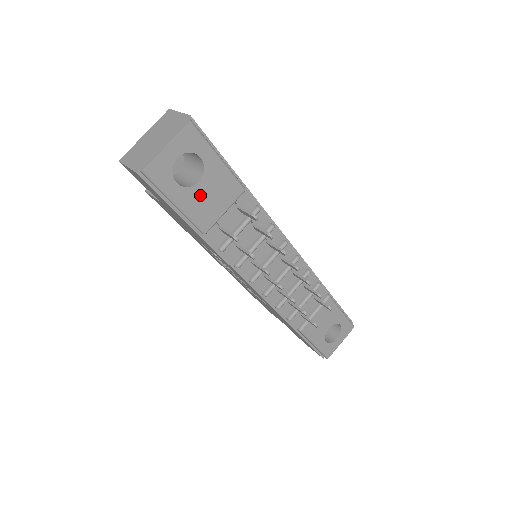
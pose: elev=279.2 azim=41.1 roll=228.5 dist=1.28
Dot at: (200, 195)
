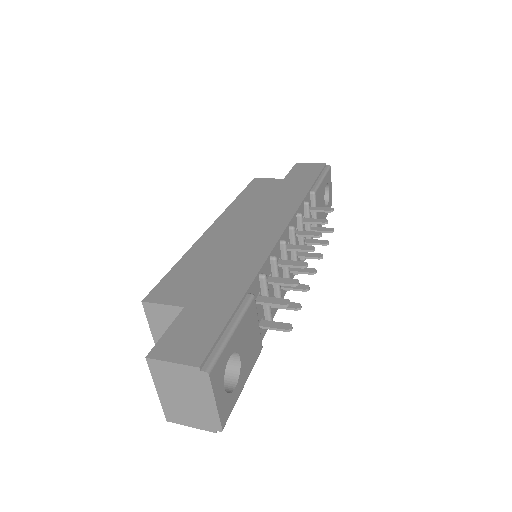
Dot at: (246, 356)
